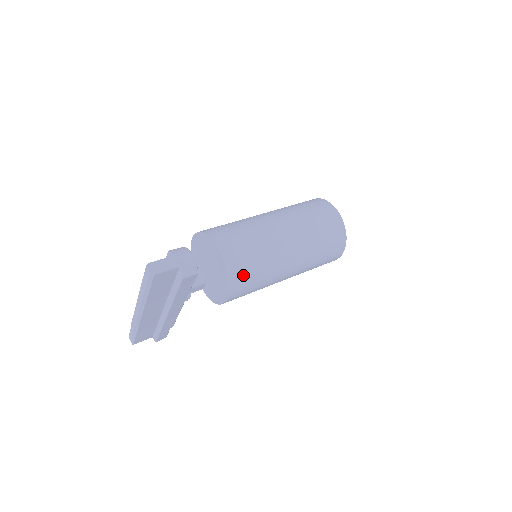
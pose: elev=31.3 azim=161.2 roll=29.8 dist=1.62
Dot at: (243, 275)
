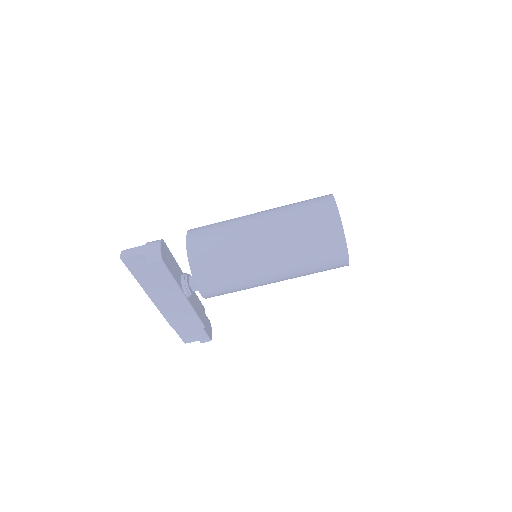
Dot at: (207, 265)
